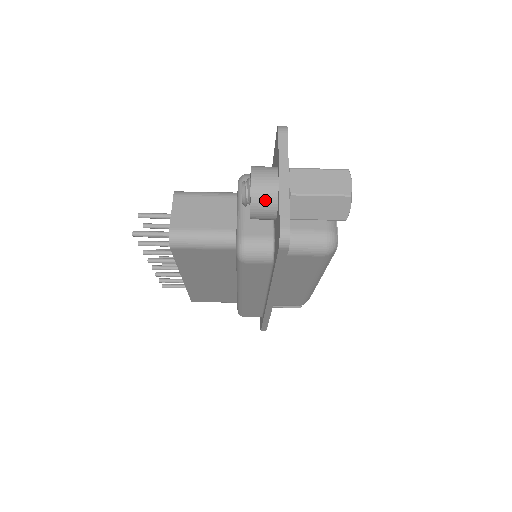
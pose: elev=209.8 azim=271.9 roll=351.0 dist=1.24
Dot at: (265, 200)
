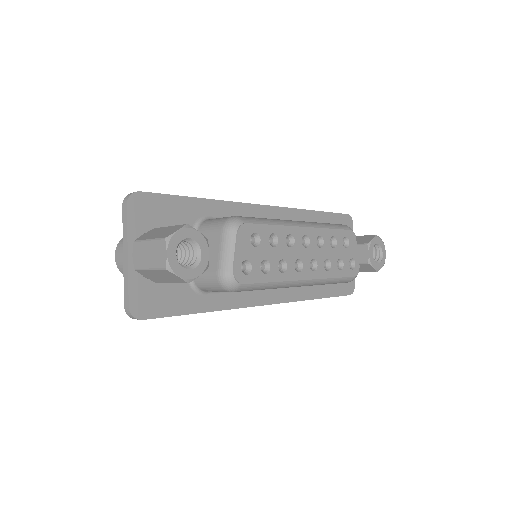
Dot at: occluded
